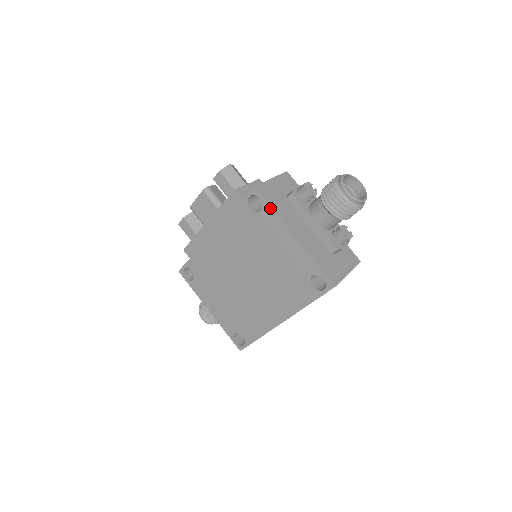
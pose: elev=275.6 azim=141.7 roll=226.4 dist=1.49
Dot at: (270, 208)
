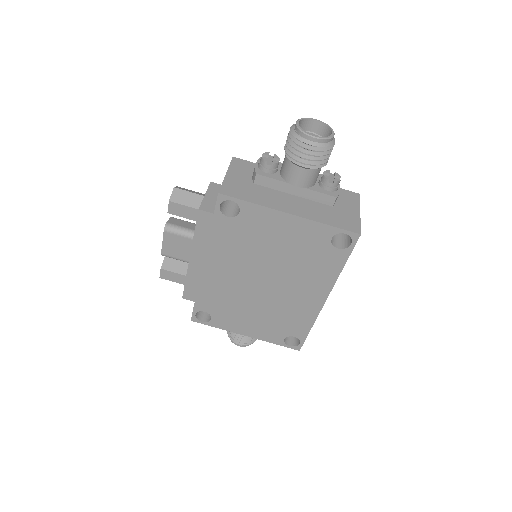
Dot at: (248, 203)
